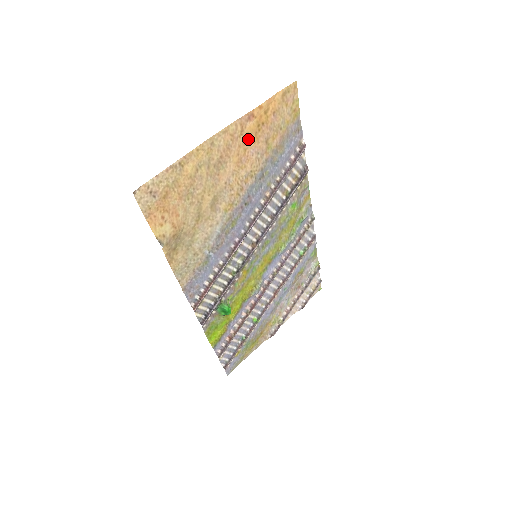
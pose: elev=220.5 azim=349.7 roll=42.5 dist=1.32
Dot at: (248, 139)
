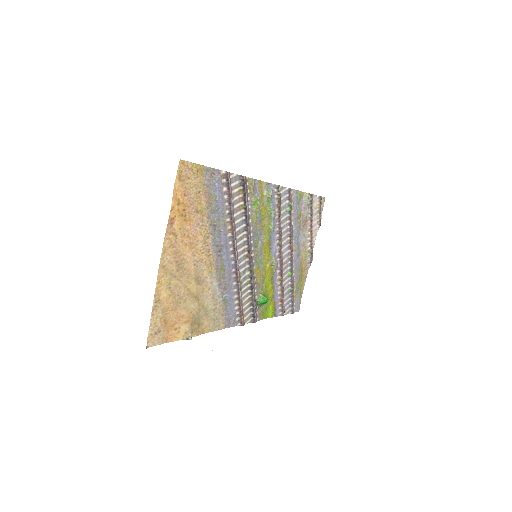
Dot at: (183, 230)
